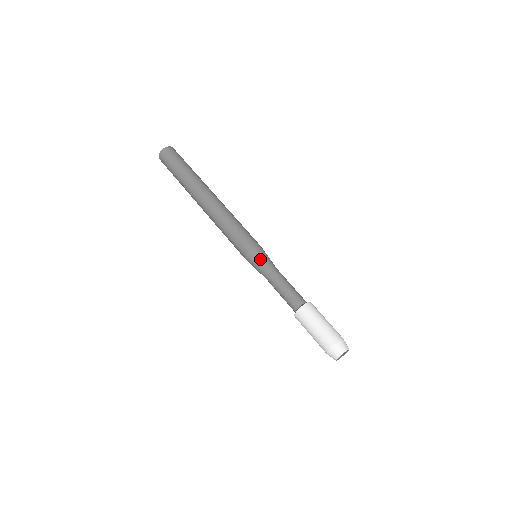
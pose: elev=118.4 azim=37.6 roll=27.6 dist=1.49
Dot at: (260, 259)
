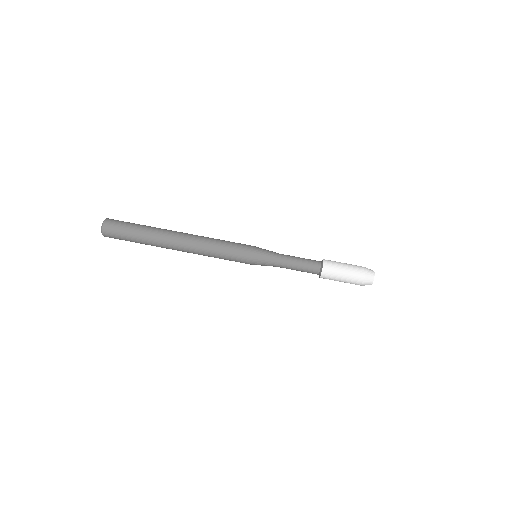
Dot at: (265, 252)
